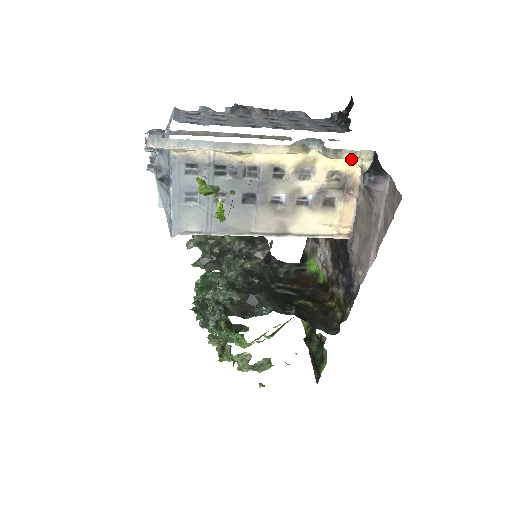
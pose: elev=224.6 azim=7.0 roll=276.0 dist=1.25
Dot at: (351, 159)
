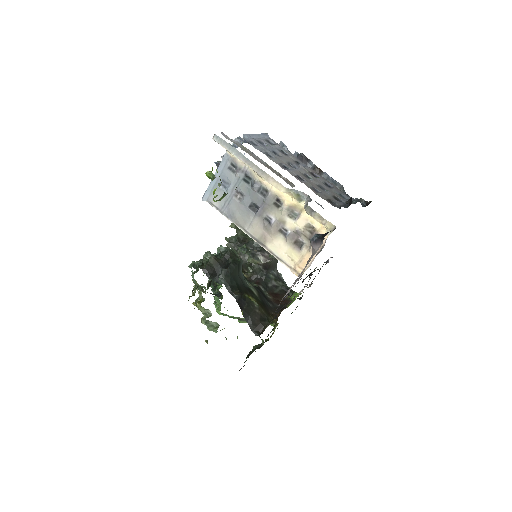
Dot at: (319, 222)
